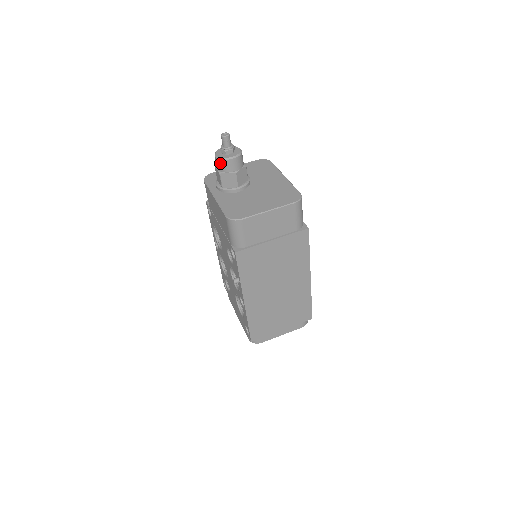
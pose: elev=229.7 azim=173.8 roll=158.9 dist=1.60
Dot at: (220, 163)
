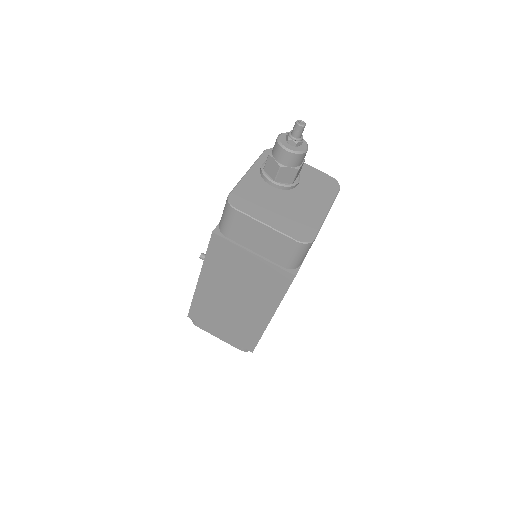
Dot at: (276, 145)
